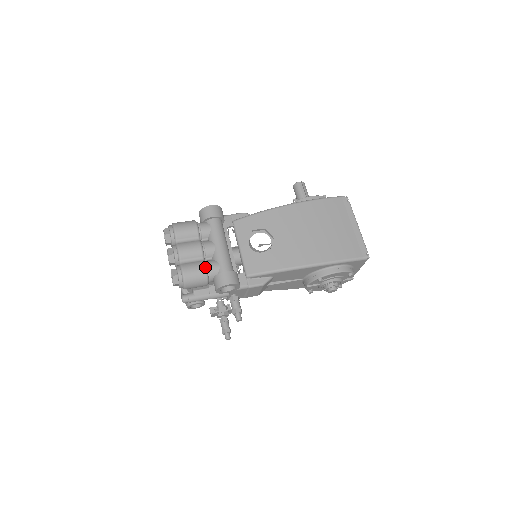
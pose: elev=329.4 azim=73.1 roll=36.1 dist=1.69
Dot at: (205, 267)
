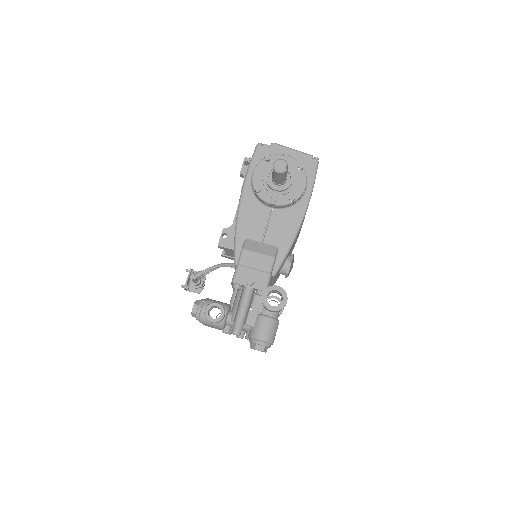
Dot at: occluded
